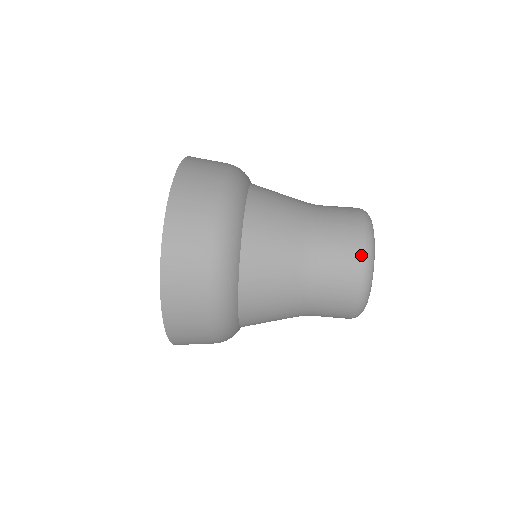
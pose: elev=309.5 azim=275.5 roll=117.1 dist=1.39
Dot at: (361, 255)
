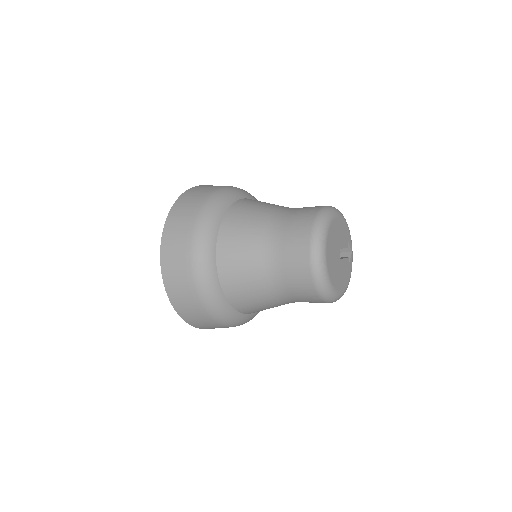
Dot at: (310, 230)
